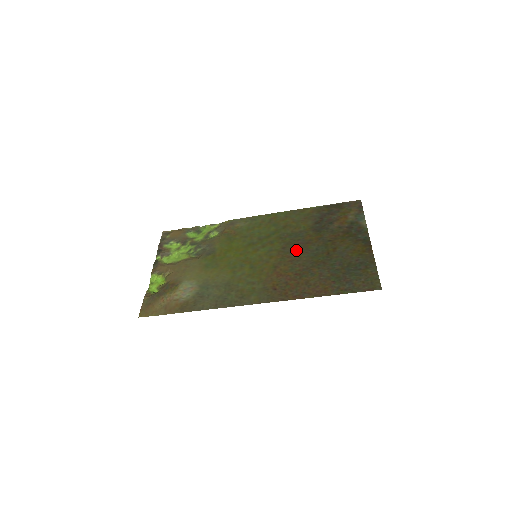
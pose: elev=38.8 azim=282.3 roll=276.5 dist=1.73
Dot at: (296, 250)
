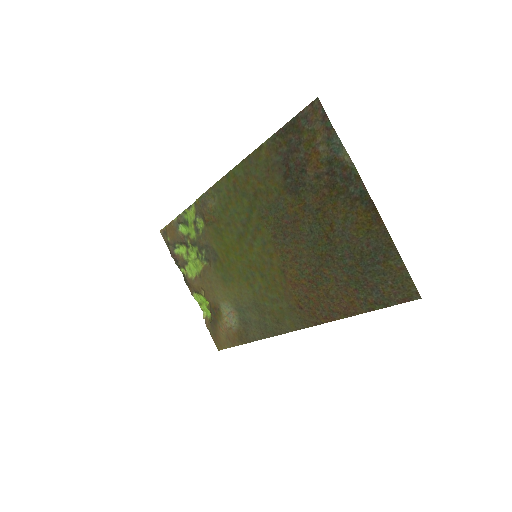
Dot at: (289, 238)
